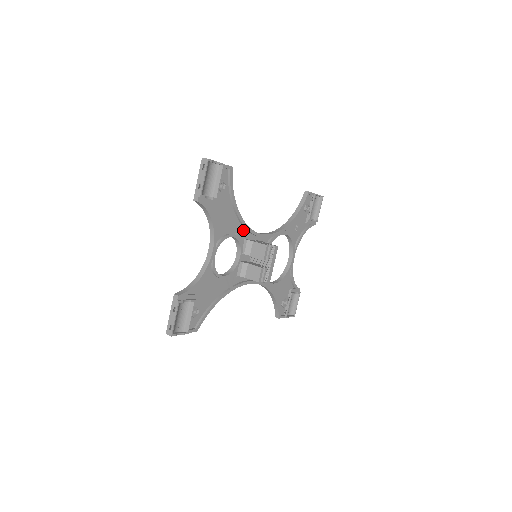
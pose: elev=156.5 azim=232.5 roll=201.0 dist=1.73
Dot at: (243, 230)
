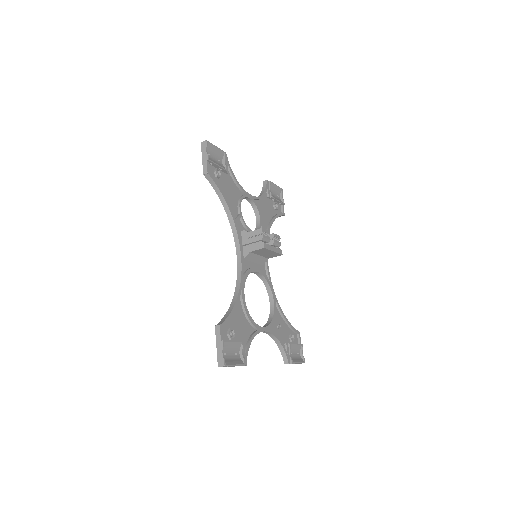
Dot at: occluded
